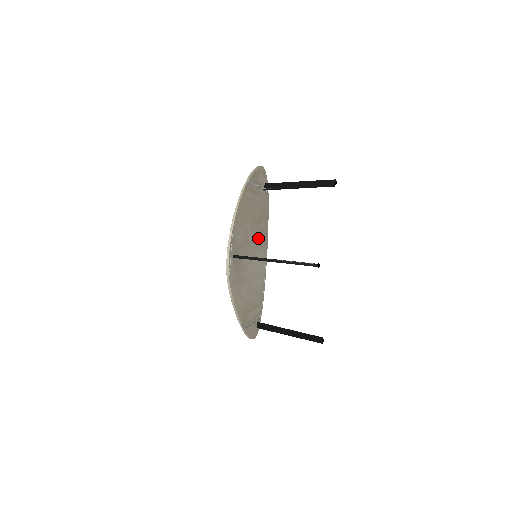
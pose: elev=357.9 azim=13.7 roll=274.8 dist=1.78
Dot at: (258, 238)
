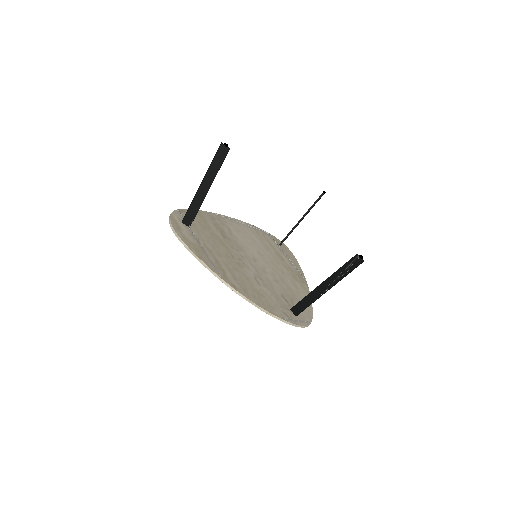
Dot at: (233, 243)
